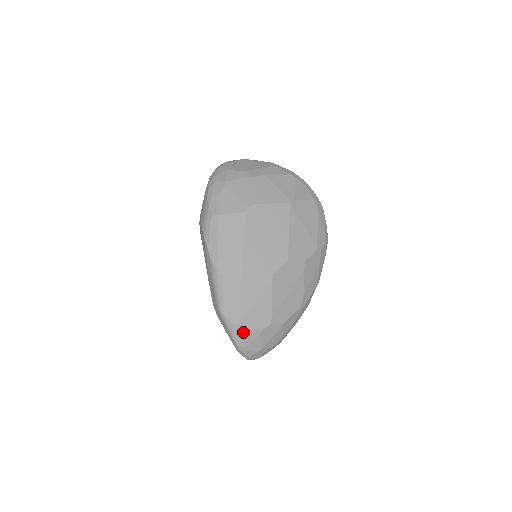
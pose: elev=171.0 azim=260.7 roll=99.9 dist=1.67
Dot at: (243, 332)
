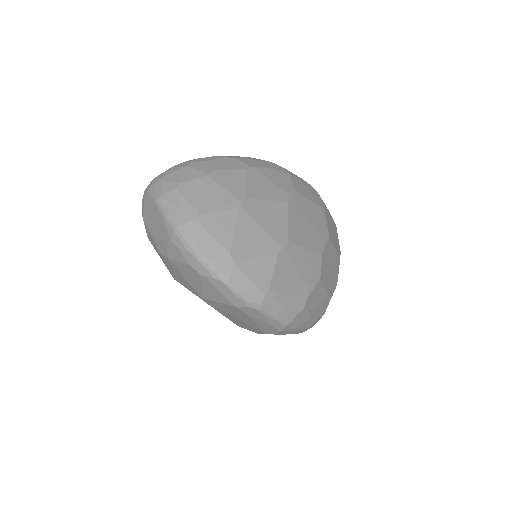
Dot at: occluded
